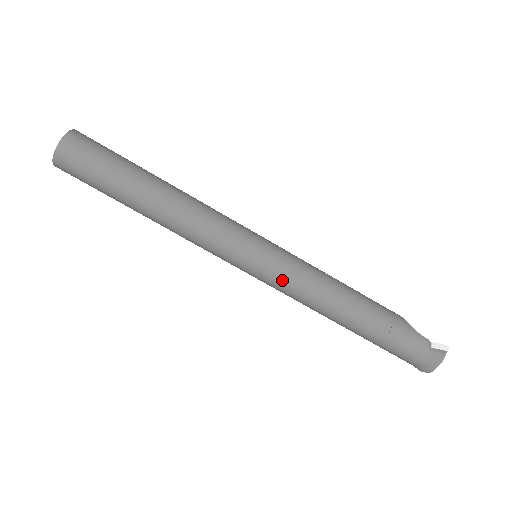
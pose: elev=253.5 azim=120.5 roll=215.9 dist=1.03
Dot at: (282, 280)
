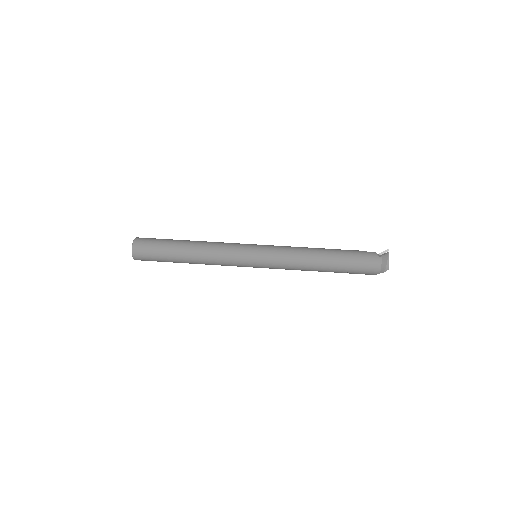
Dot at: (274, 257)
